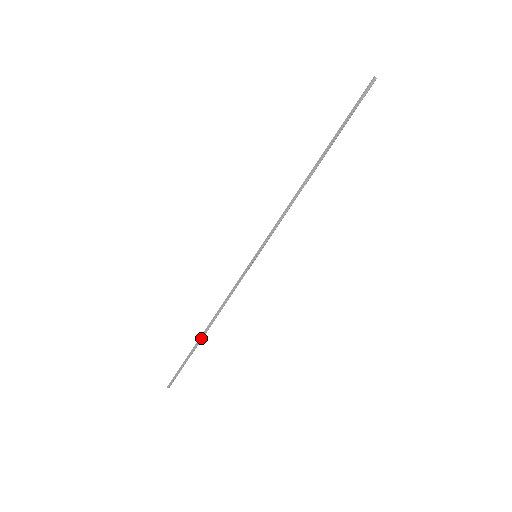
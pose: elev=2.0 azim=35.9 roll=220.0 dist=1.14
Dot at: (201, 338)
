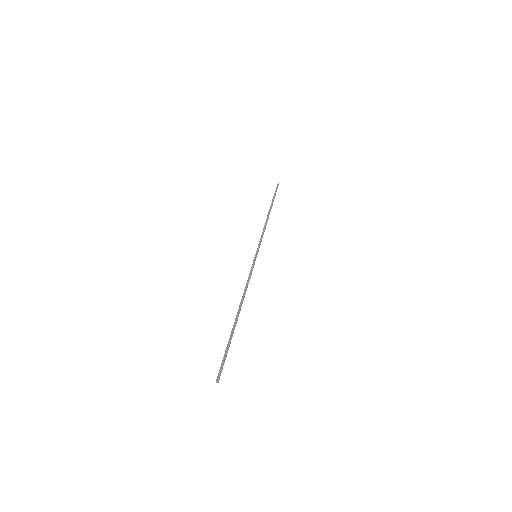
Dot at: (237, 319)
